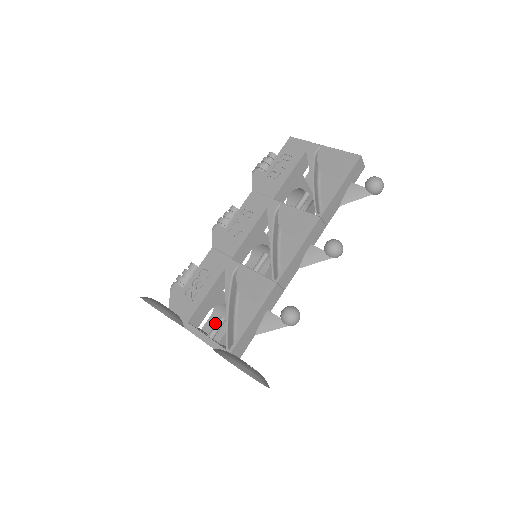
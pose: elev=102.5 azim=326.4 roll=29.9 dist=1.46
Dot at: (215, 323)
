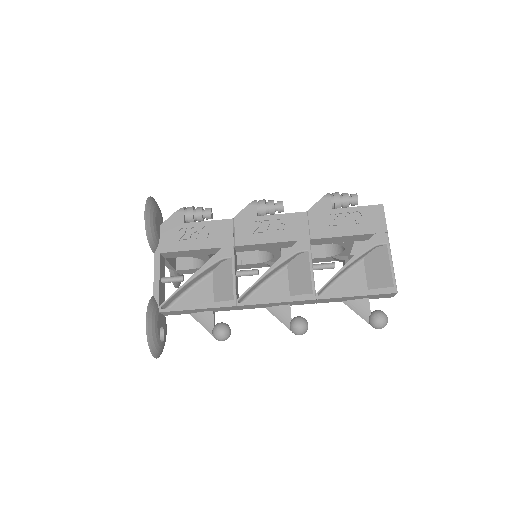
Dot at: occluded
